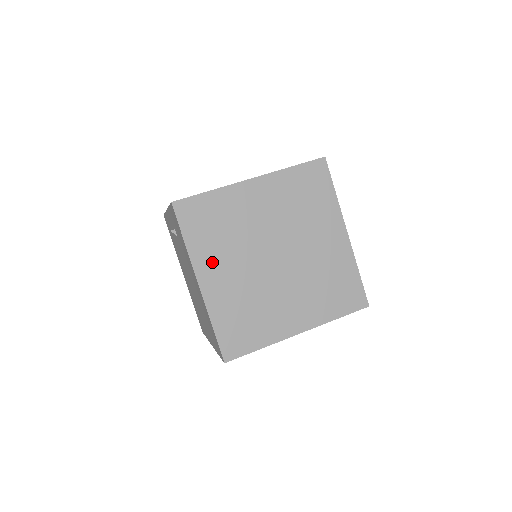
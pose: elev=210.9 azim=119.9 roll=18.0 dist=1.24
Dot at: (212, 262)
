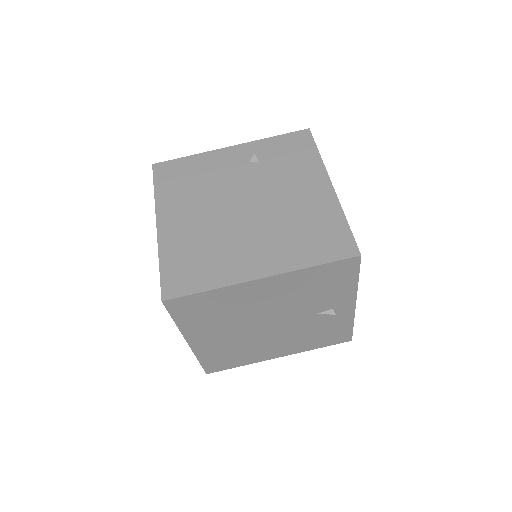
Dot at: occluded
